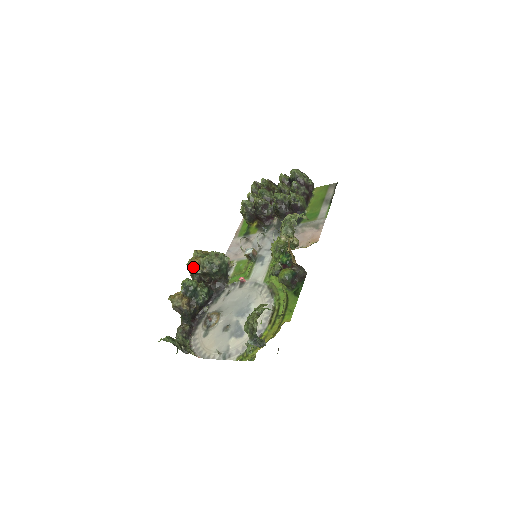
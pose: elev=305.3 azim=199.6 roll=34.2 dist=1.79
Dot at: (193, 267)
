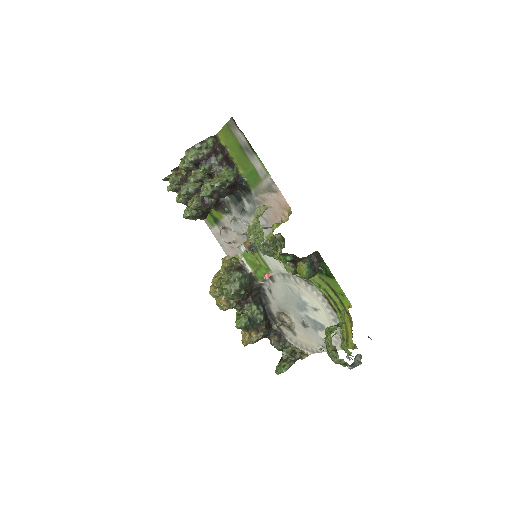
Dot at: (227, 309)
